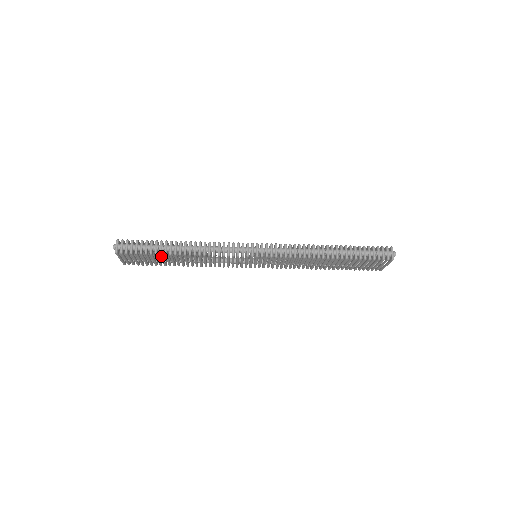
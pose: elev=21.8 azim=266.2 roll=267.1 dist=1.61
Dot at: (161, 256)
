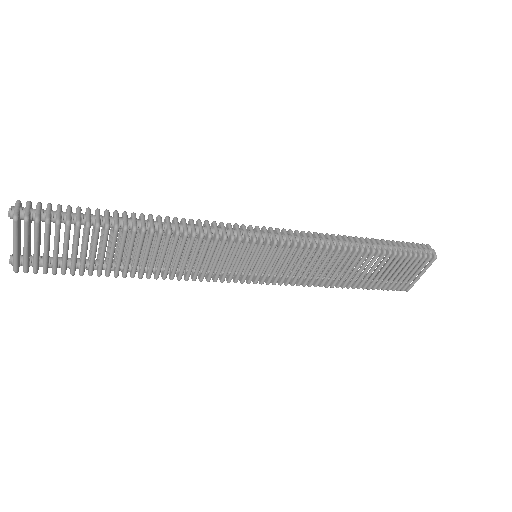
Dot at: (105, 235)
